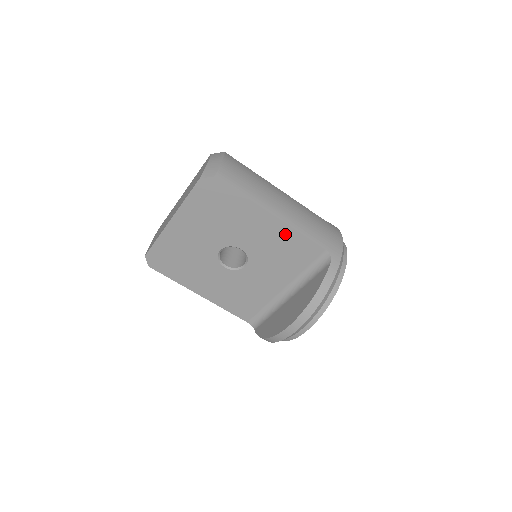
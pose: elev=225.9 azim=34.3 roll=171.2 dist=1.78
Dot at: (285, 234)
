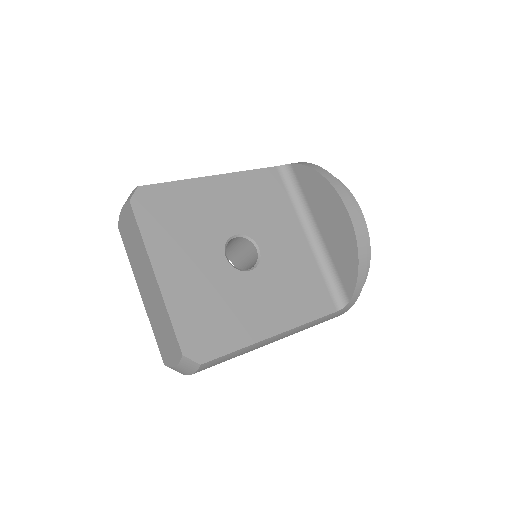
Dot at: (241, 183)
